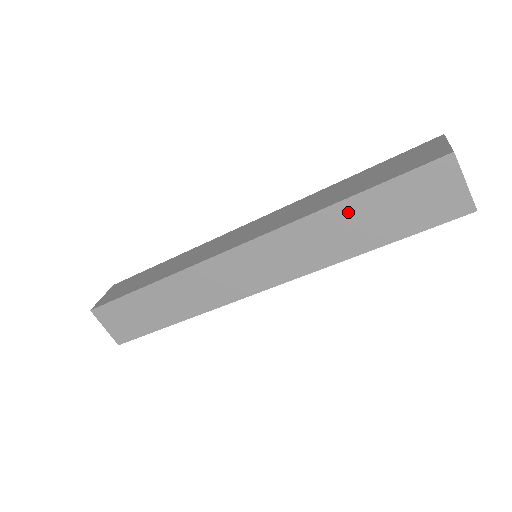
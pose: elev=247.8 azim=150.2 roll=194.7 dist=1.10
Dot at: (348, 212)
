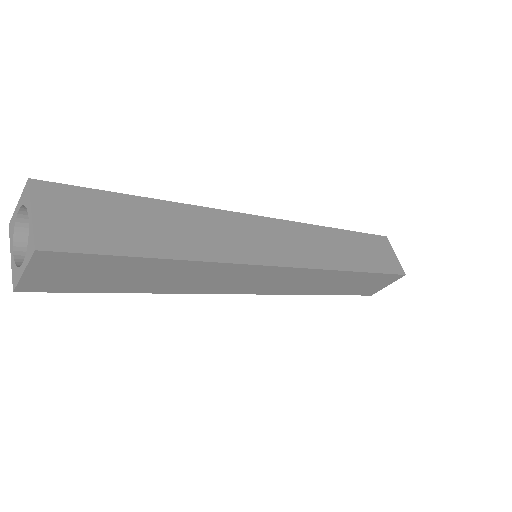
Dot at: (343, 238)
